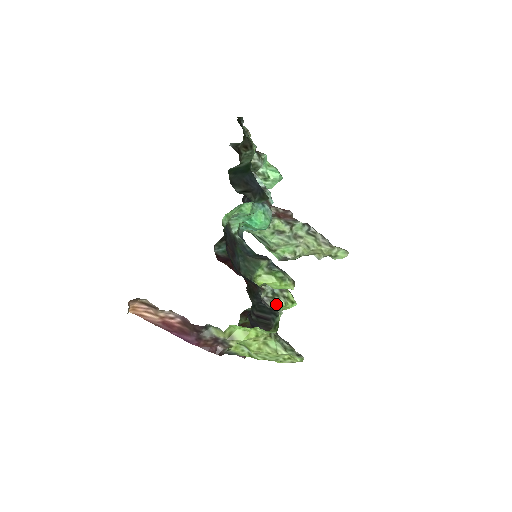
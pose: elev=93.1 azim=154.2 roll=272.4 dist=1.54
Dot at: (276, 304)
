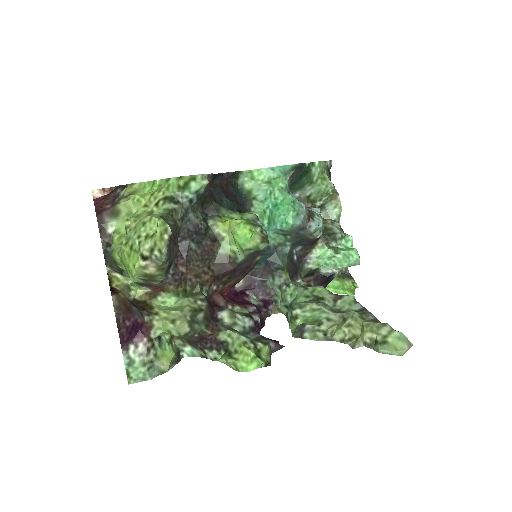
Dot at: (233, 342)
